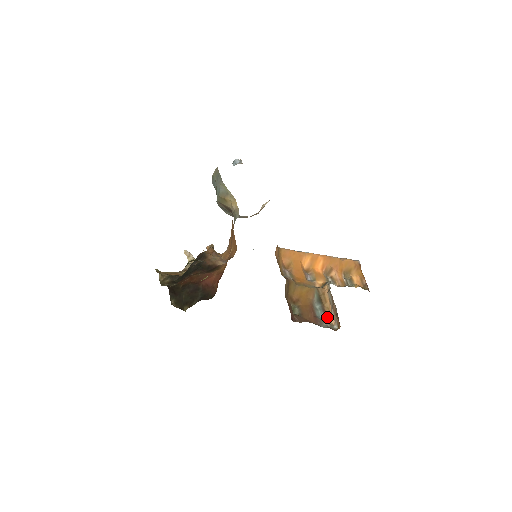
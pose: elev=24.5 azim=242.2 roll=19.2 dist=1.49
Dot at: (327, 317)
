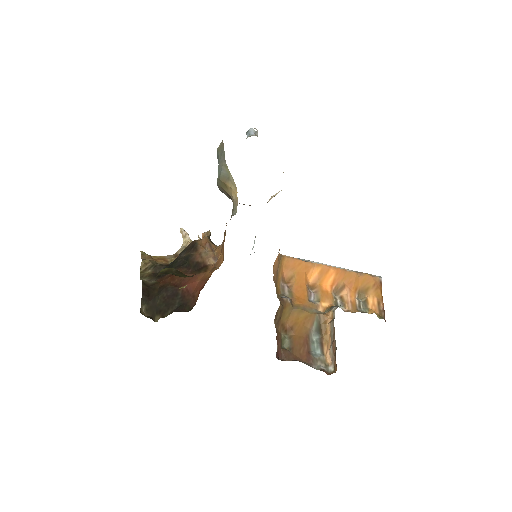
Dot at: (323, 354)
